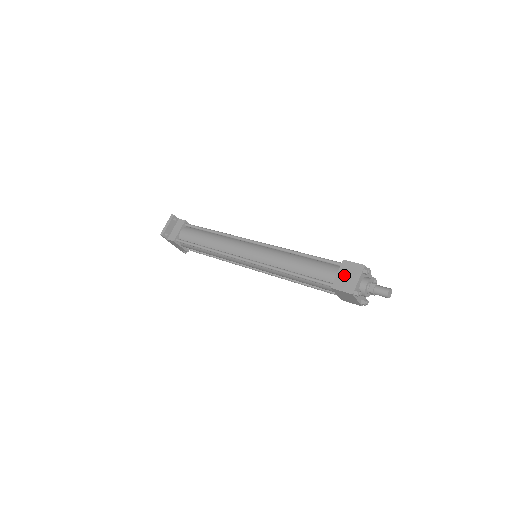
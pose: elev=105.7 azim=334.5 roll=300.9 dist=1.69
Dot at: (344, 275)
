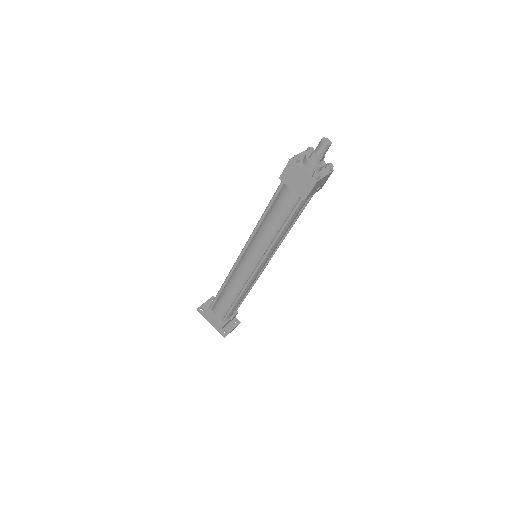
Dot at: occluded
